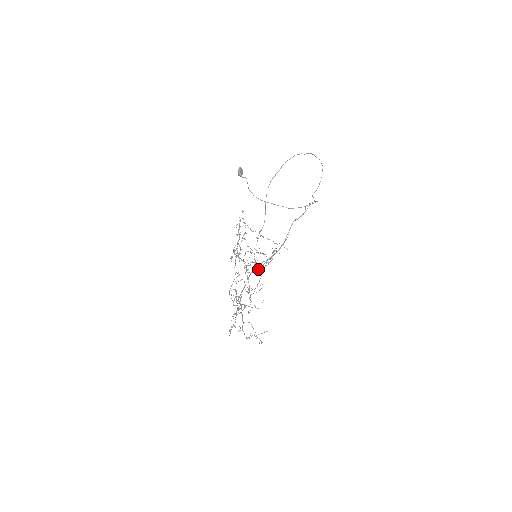
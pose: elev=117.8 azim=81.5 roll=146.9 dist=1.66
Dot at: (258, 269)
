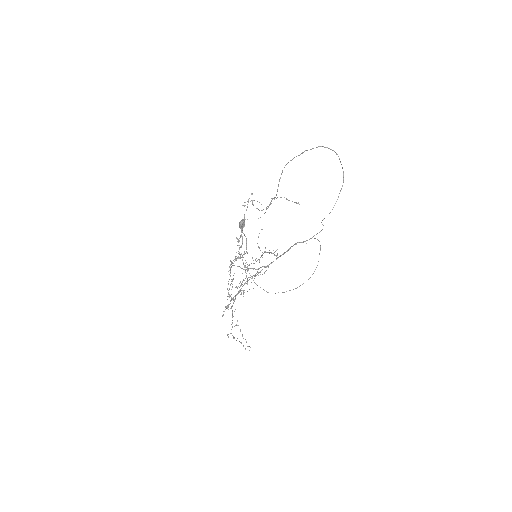
Dot at: (254, 278)
